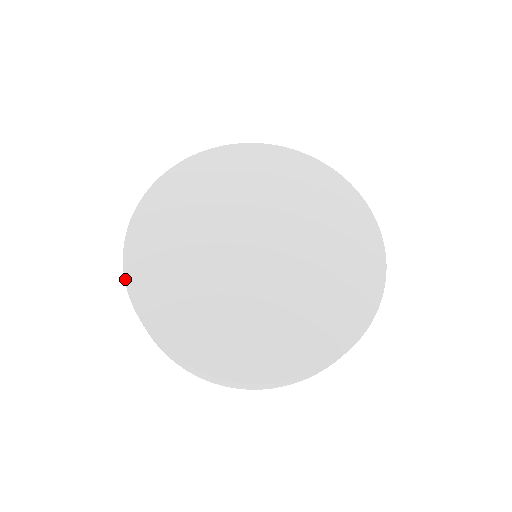
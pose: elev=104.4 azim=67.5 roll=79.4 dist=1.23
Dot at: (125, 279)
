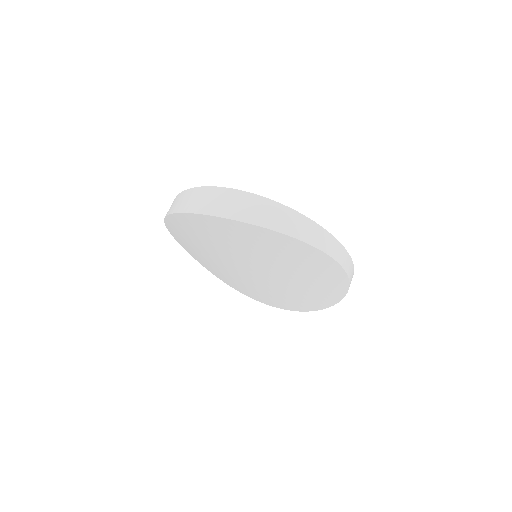
Dot at: occluded
